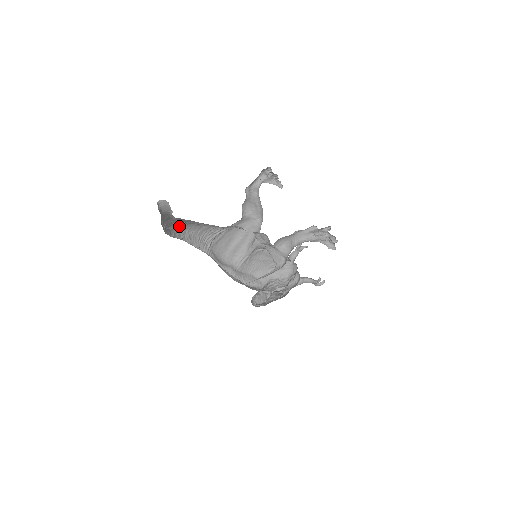
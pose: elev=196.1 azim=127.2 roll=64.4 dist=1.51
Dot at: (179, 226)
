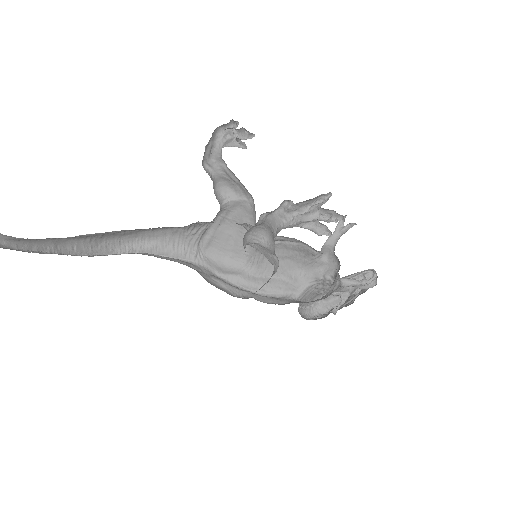
Dot at: (125, 238)
